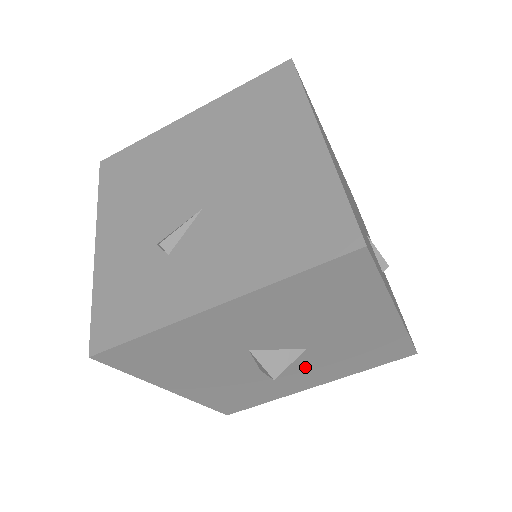
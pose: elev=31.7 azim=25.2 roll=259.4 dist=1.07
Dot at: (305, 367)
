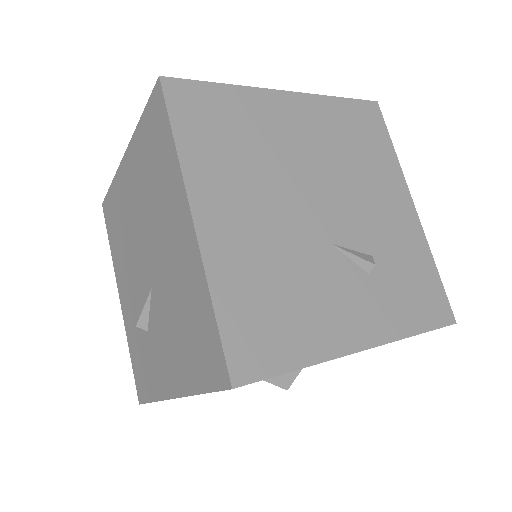
Dot at: occluded
